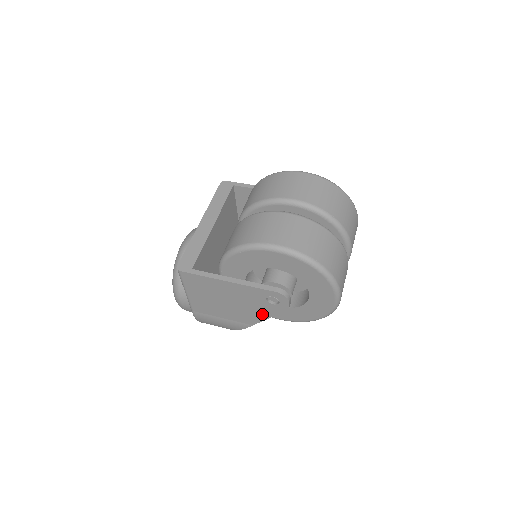
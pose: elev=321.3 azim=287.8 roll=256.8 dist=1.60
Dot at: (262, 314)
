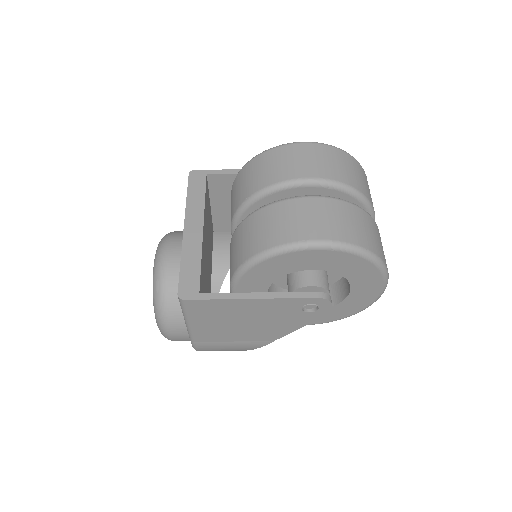
Dot at: (291, 326)
